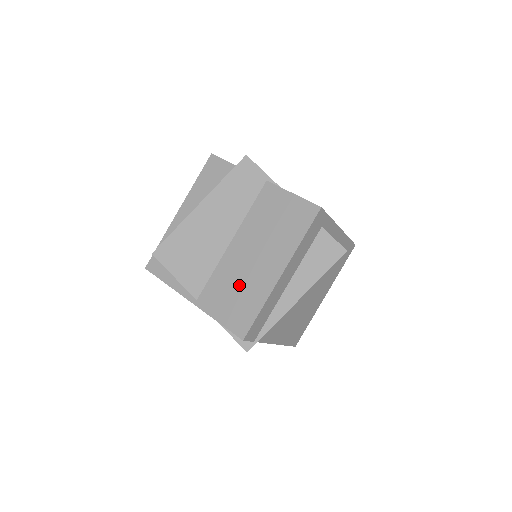
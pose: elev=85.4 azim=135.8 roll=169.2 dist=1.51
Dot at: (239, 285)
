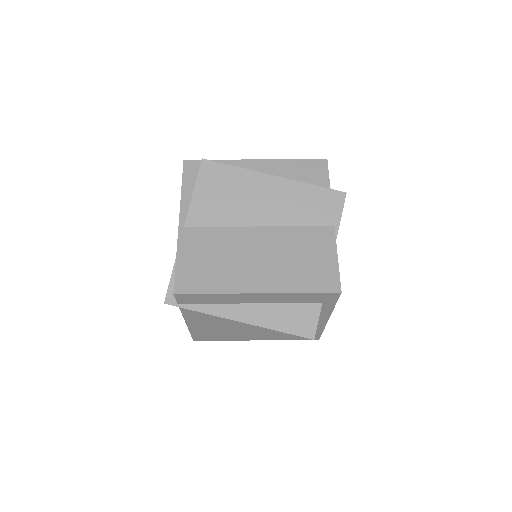
Dot at: (223, 259)
